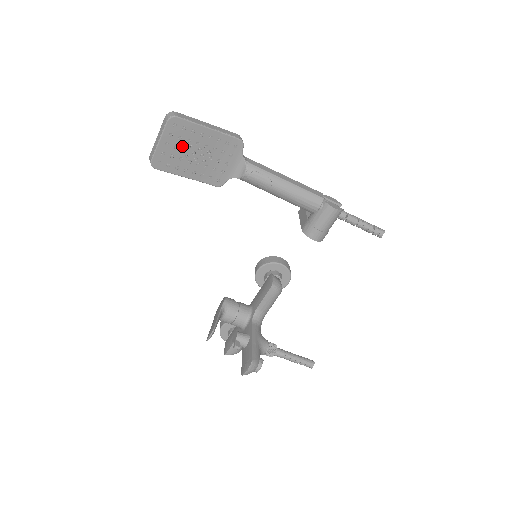
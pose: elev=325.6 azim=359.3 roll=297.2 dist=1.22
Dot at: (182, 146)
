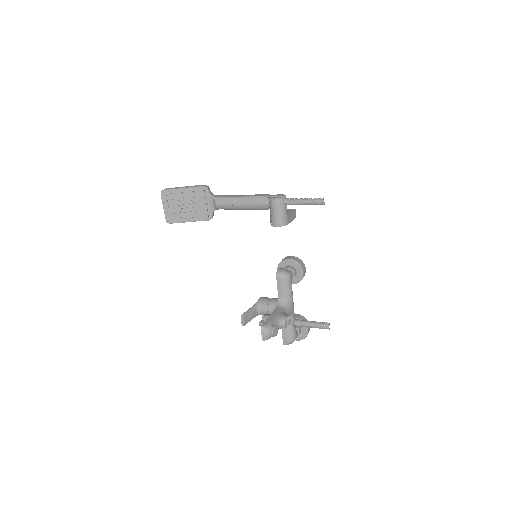
Dot at: (176, 205)
